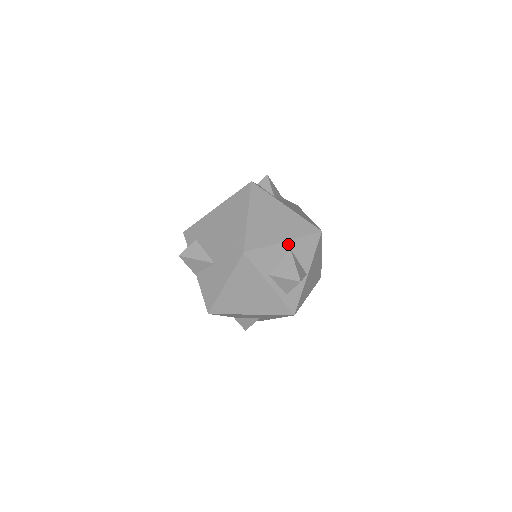
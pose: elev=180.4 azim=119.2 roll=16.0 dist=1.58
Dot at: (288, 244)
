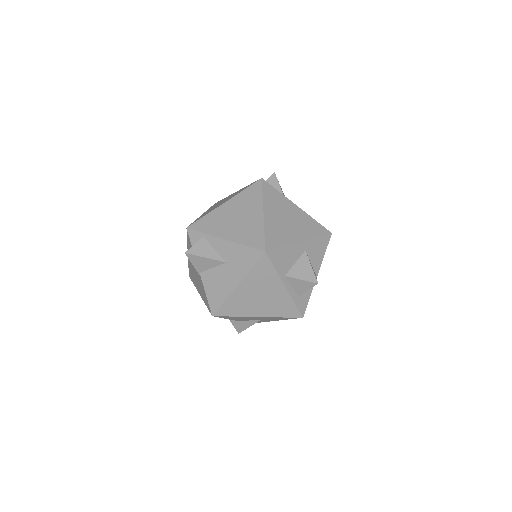
Dot at: (303, 245)
